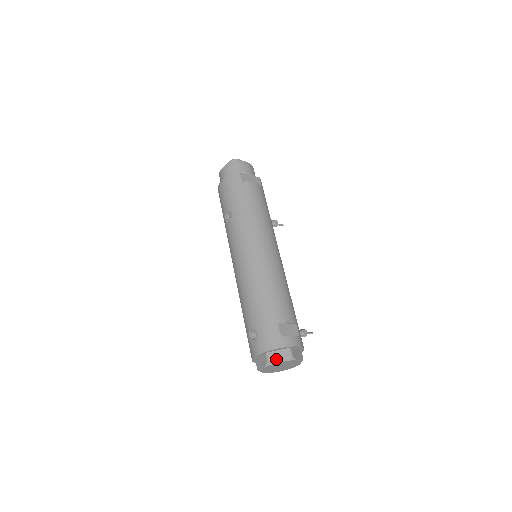
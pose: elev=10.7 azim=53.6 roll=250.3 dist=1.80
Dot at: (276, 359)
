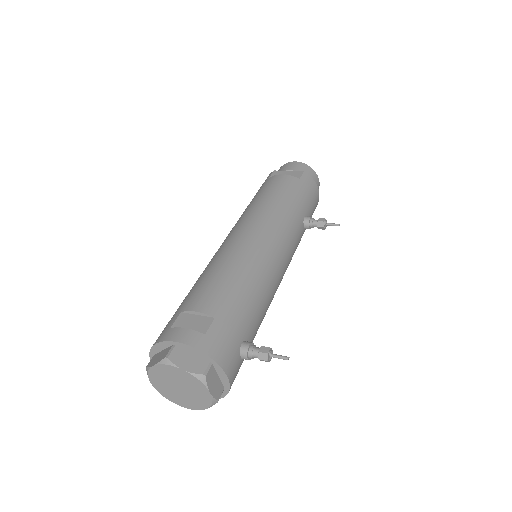
Dot at: (153, 362)
